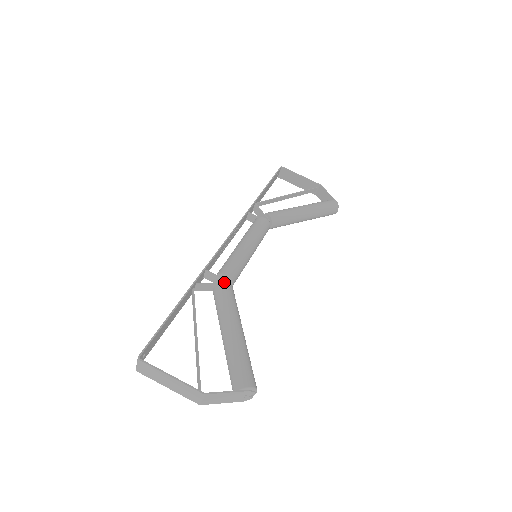
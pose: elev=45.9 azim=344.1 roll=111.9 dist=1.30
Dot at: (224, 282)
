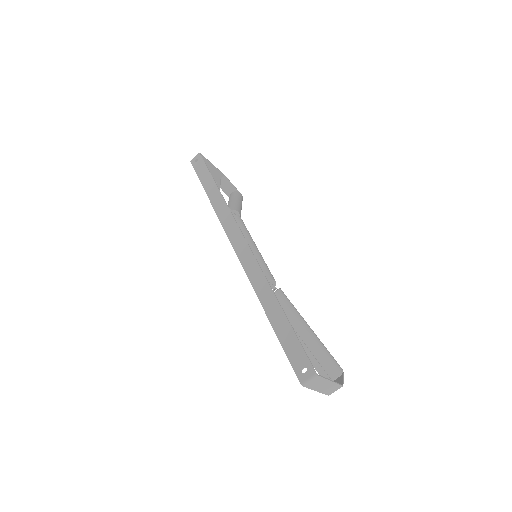
Dot at: (280, 288)
